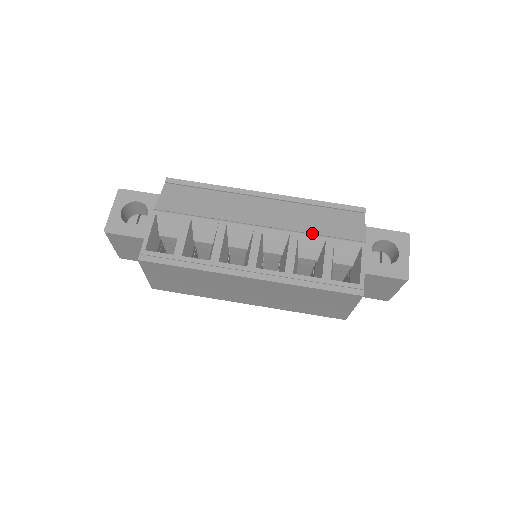
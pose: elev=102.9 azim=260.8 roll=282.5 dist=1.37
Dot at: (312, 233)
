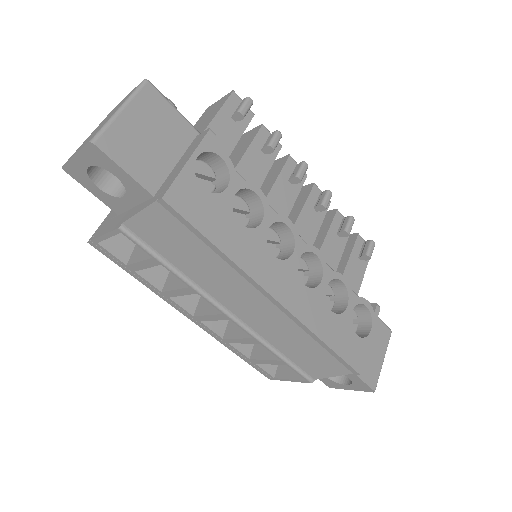
Dot at: (278, 348)
